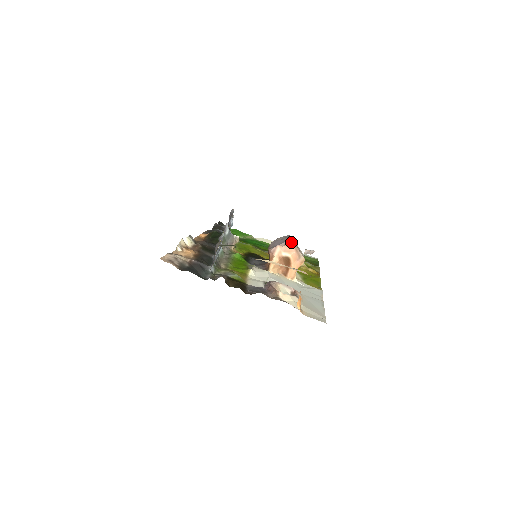
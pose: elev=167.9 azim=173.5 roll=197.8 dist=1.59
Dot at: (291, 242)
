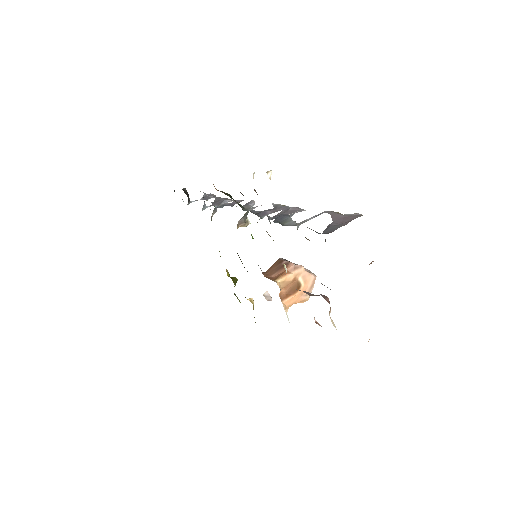
Dot at: occluded
